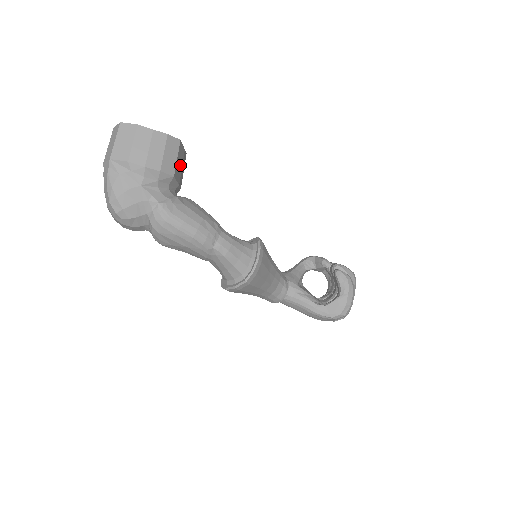
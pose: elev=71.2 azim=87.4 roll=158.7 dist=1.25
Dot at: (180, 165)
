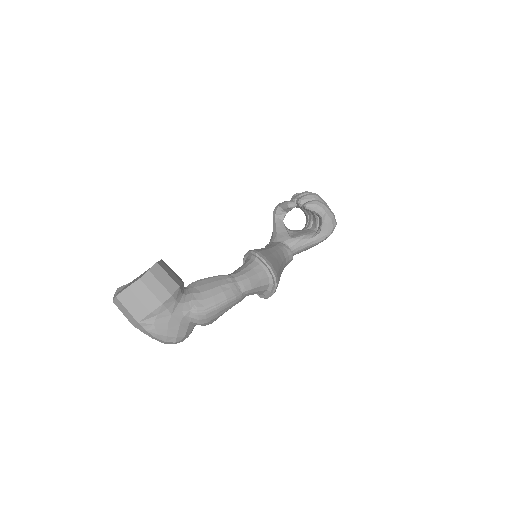
Dot at: (171, 273)
